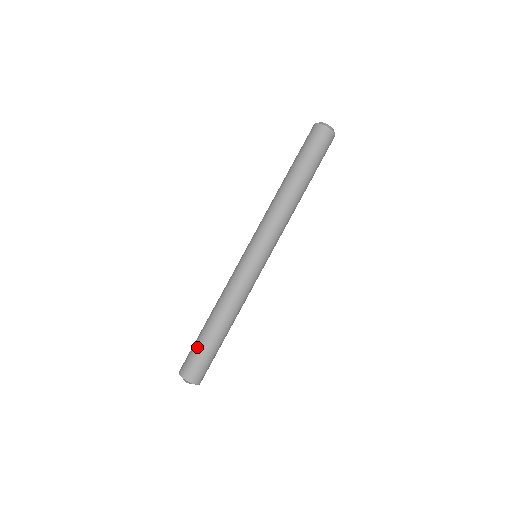
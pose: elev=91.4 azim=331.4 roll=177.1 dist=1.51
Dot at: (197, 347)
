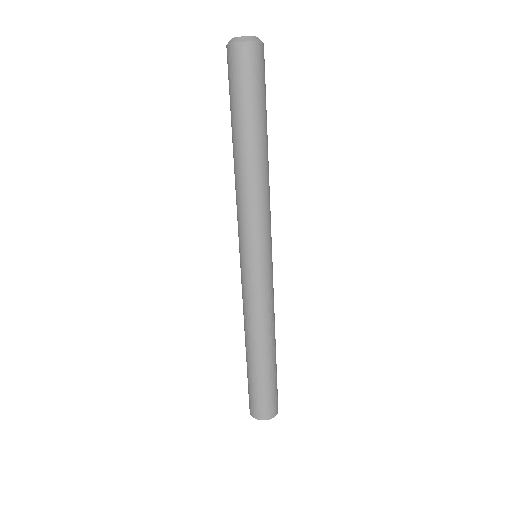
Dot at: (262, 387)
